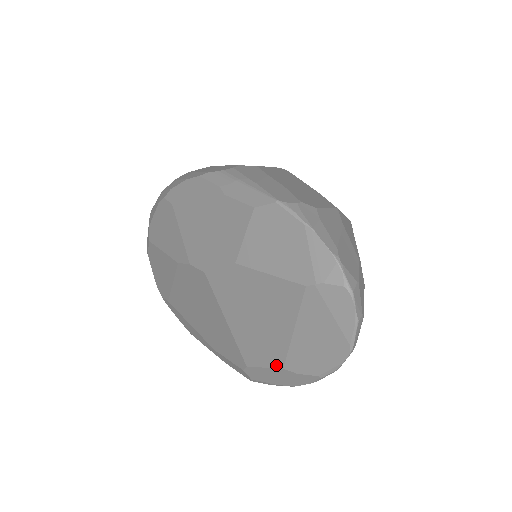
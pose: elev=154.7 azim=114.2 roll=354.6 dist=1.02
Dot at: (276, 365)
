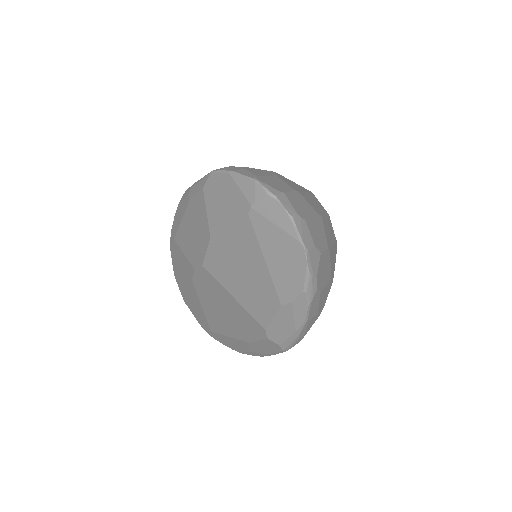
Dot at: (276, 307)
